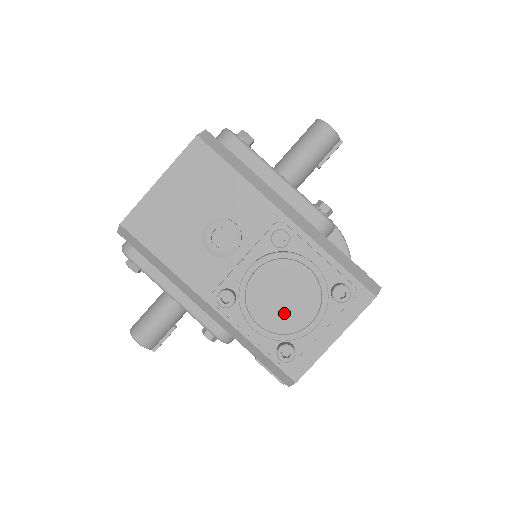
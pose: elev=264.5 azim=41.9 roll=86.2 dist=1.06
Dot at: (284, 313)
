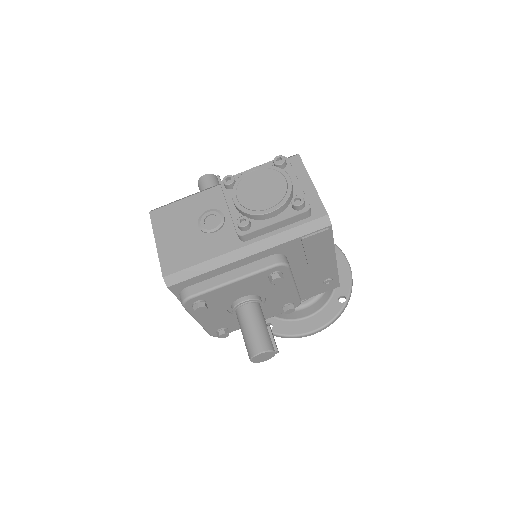
Dot at: (271, 192)
